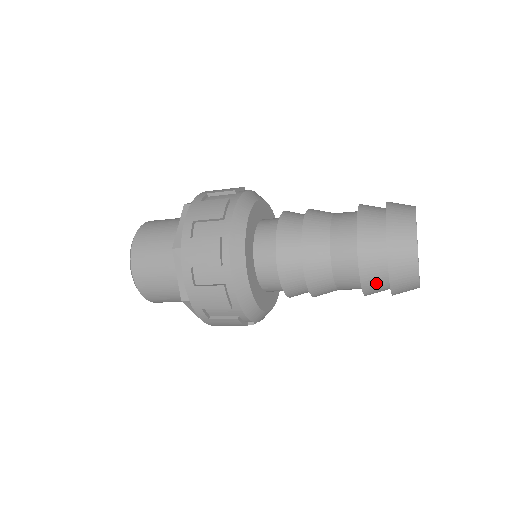
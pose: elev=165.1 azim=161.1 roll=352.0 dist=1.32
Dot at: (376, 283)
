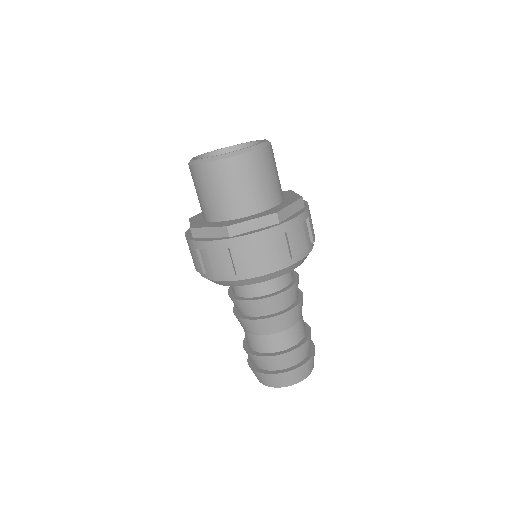
Dot at: occluded
